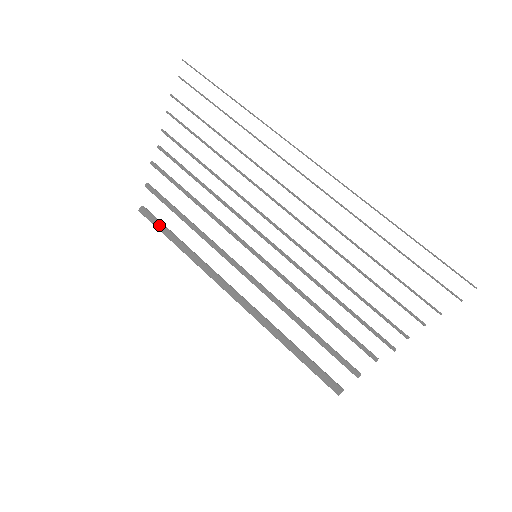
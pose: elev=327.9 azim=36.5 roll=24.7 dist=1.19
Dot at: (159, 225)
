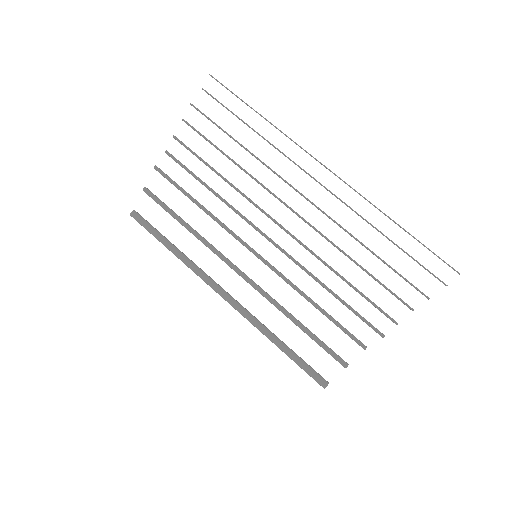
Dot at: (152, 229)
